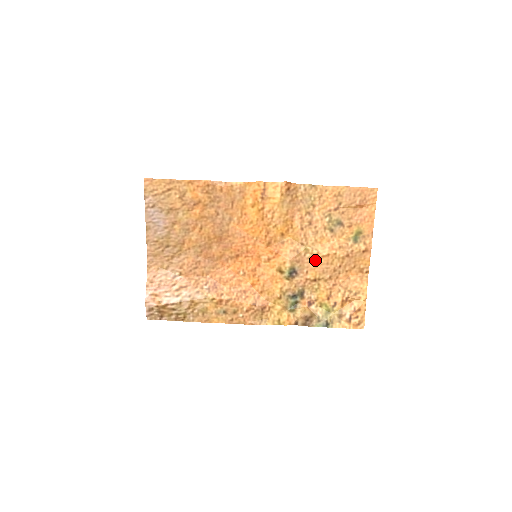
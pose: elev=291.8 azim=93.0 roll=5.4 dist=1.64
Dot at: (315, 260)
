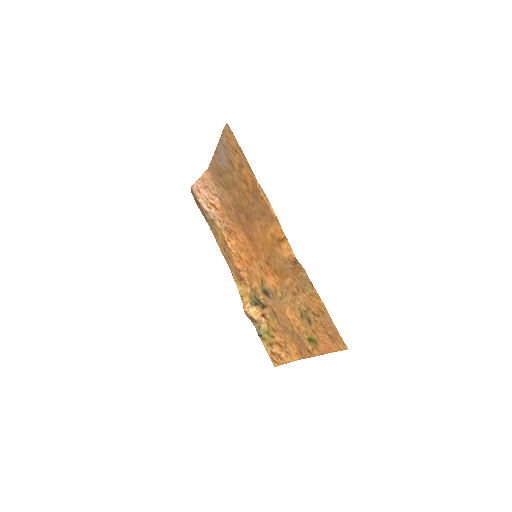
Dot at: (281, 309)
